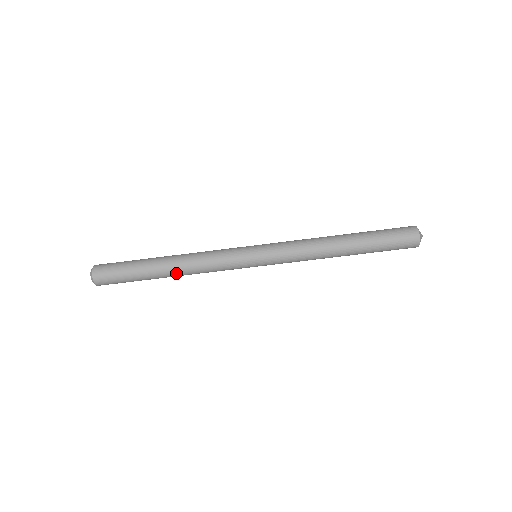
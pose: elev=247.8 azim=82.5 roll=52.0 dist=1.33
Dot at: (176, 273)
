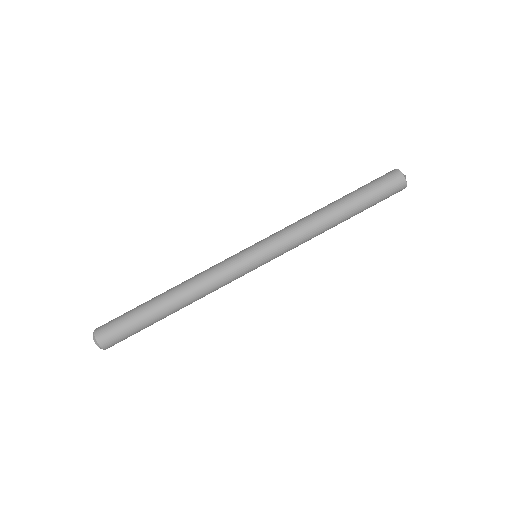
Dot at: (182, 302)
